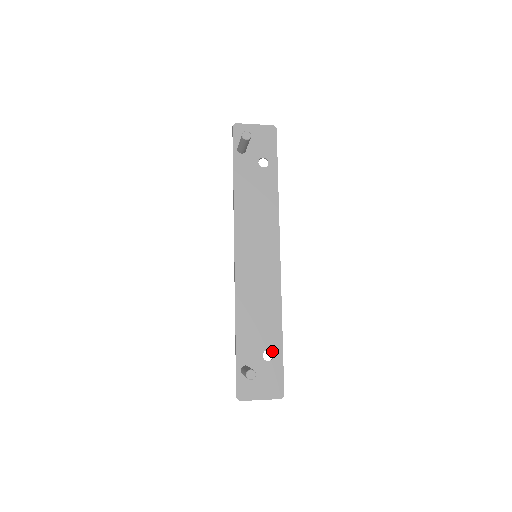
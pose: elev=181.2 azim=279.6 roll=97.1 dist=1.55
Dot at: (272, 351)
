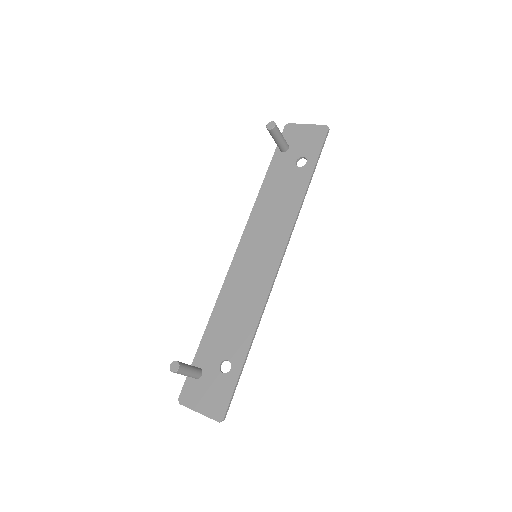
Dot at: (231, 363)
